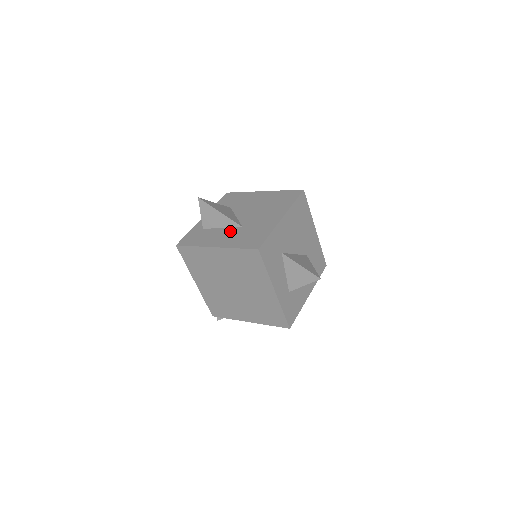
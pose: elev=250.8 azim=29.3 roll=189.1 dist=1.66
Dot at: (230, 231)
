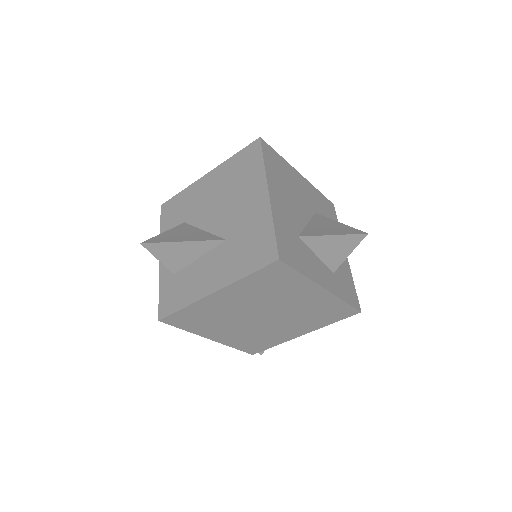
Dot at: (214, 256)
